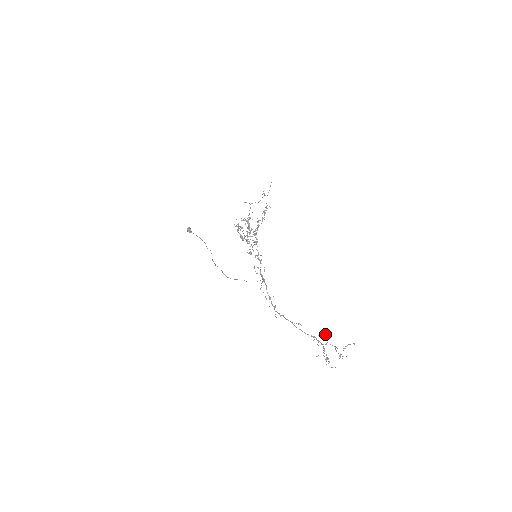
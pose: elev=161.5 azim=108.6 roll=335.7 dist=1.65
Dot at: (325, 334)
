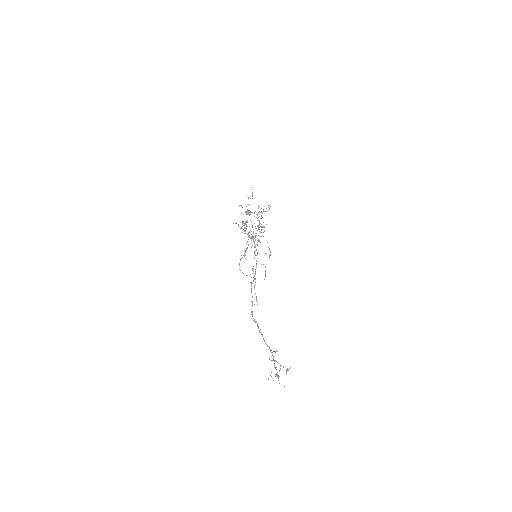
Dot at: (273, 351)
